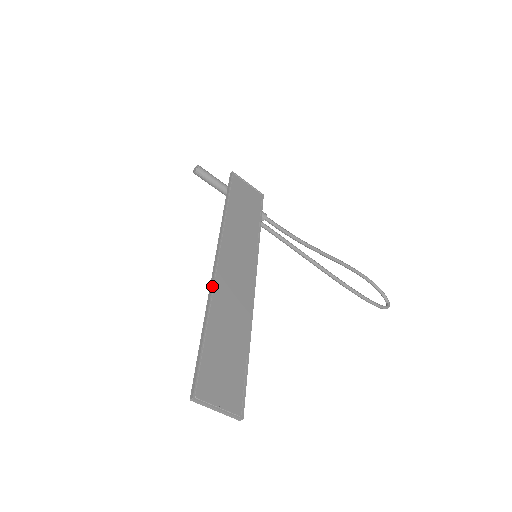
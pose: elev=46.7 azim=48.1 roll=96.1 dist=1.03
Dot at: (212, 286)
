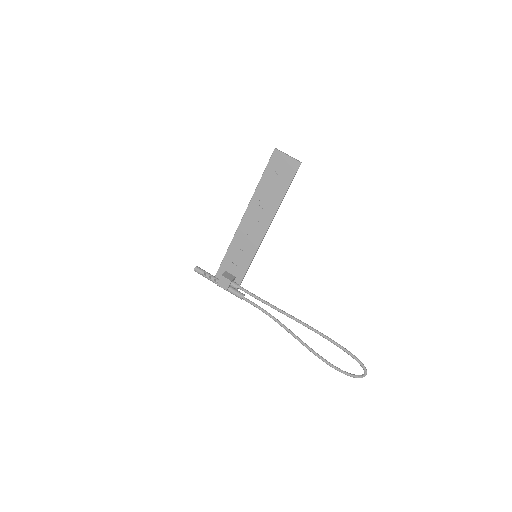
Dot at: (249, 204)
